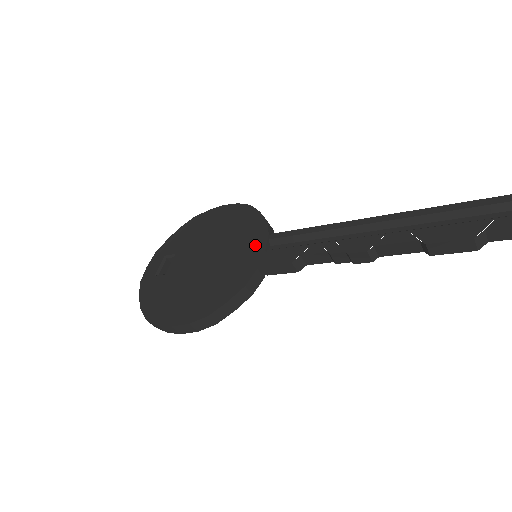
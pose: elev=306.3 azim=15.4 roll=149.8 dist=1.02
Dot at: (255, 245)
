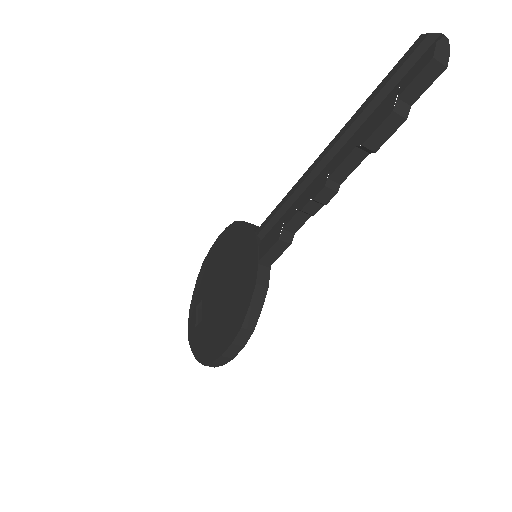
Dot at: (250, 248)
